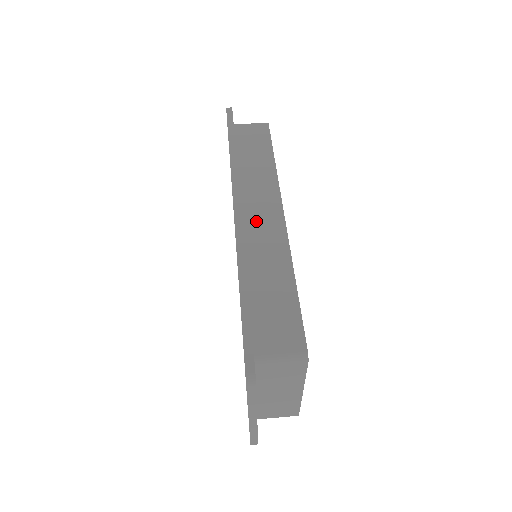
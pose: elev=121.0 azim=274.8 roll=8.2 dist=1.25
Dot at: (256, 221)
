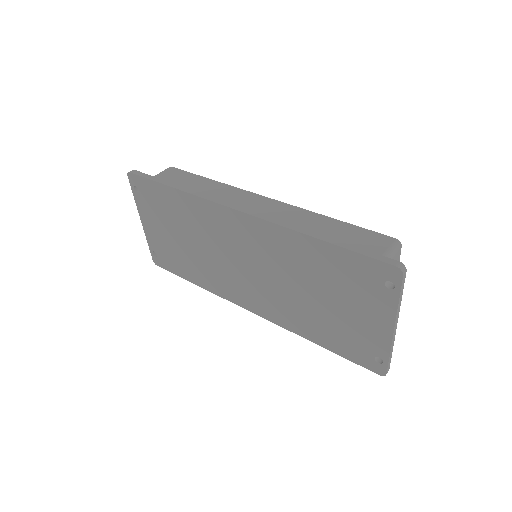
Dot at: (258, 211)
